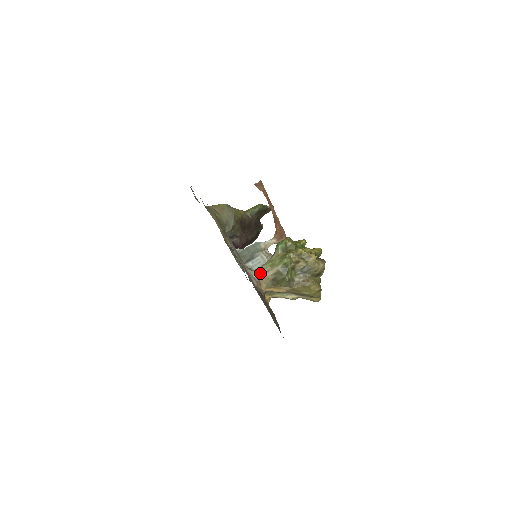
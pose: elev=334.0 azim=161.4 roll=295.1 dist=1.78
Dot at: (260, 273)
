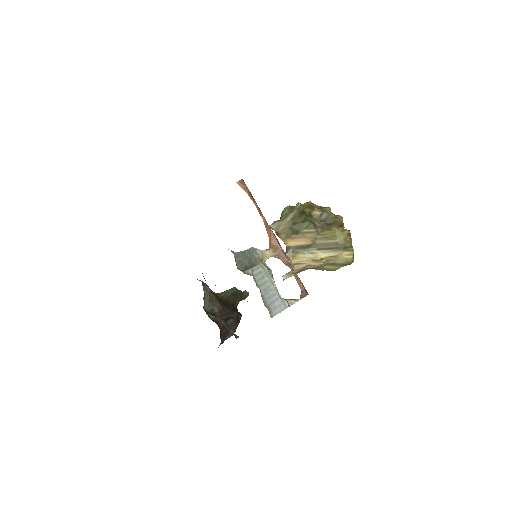
Dot at: (274, 224)
